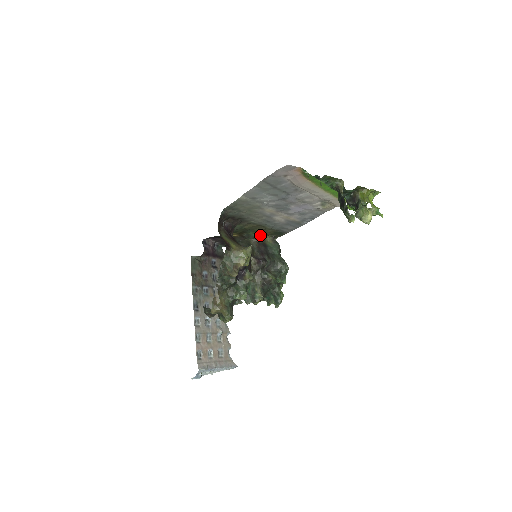
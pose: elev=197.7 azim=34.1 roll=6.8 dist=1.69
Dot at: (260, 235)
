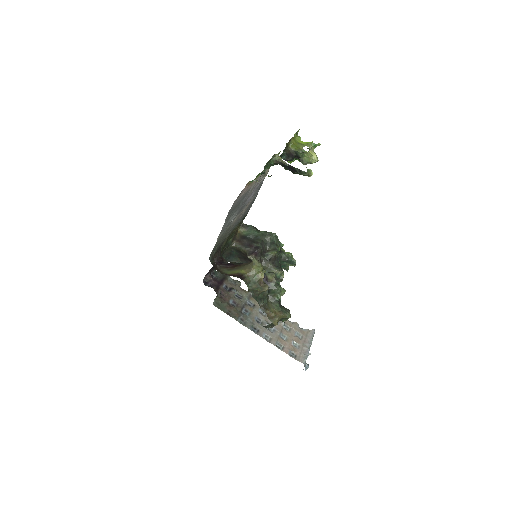
Dot at: (234, 235)
